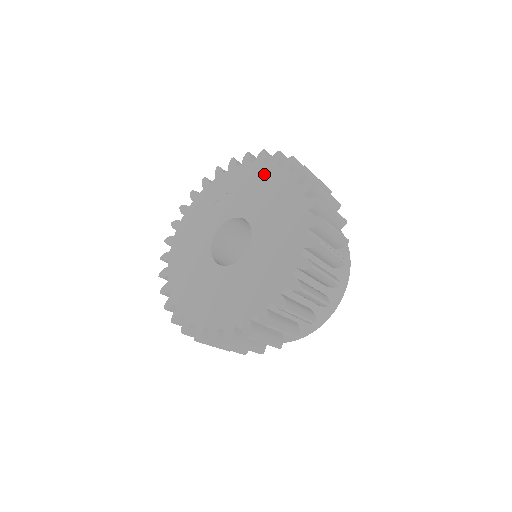
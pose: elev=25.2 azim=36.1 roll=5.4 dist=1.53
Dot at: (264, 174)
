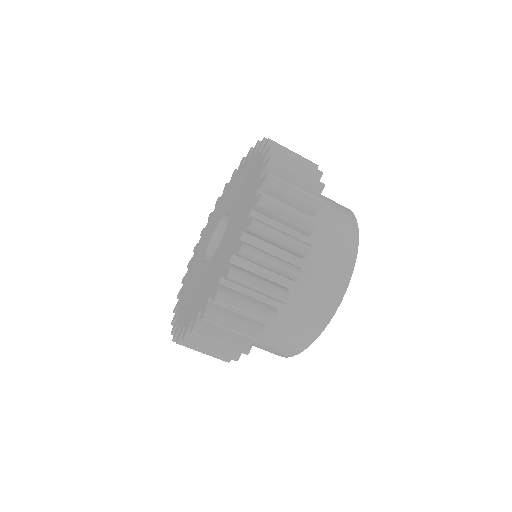
Dot at: (253, 166)
